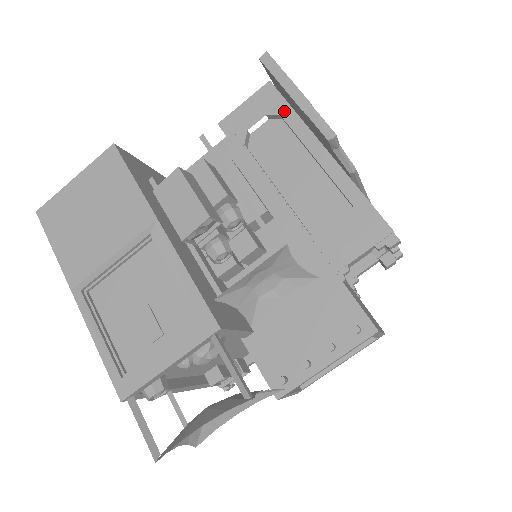
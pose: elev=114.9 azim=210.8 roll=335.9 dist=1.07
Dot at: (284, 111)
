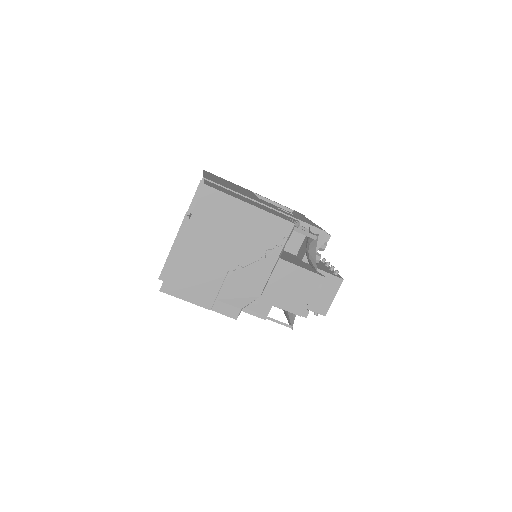
Dot at: occluded
